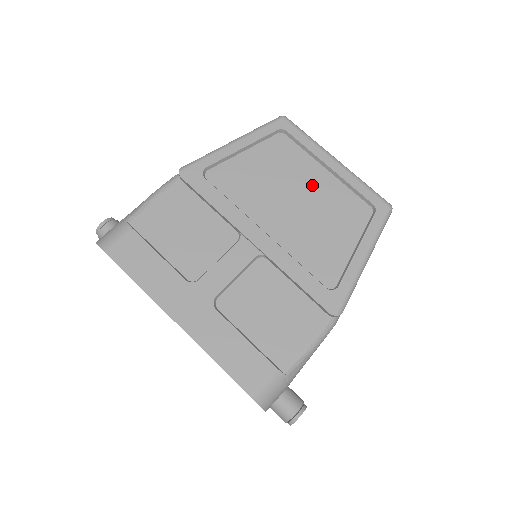
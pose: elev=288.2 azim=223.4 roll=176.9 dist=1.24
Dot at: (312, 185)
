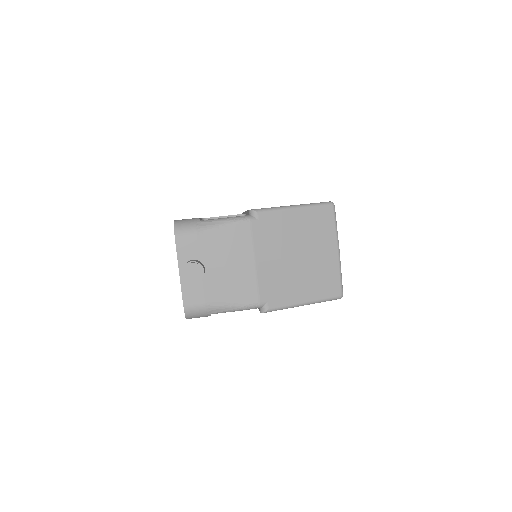
Dot at: occluded
